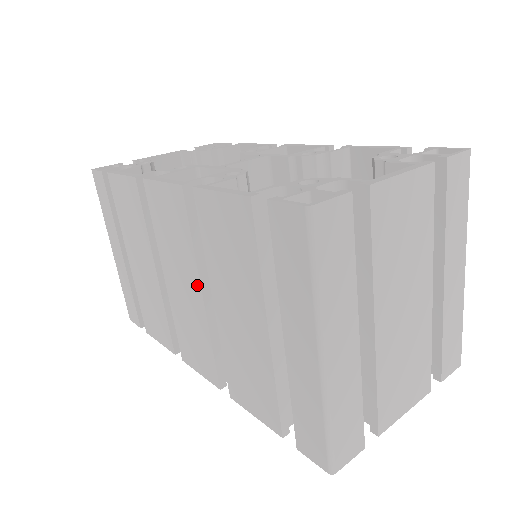
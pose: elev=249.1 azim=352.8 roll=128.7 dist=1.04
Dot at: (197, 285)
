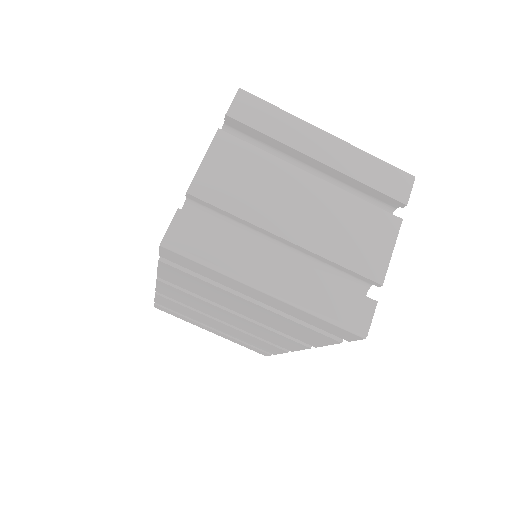
Dot at: (227, 312)
